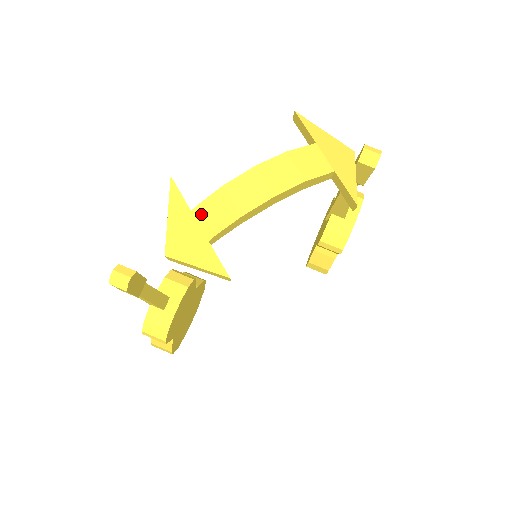
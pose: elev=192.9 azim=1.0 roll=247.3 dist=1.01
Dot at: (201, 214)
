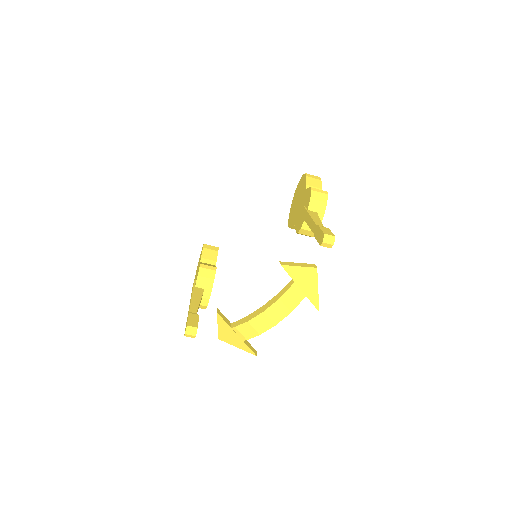
Dot at: (237, 331)
